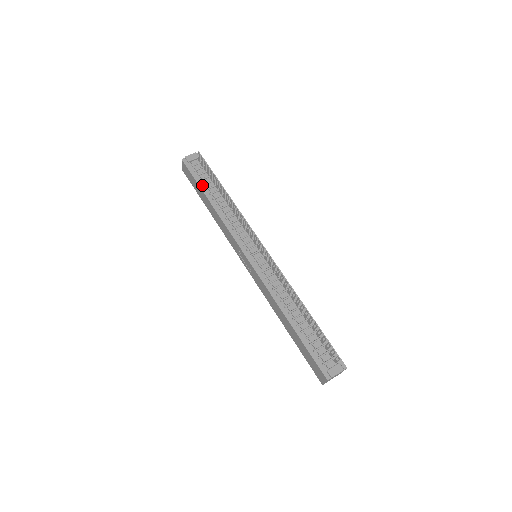
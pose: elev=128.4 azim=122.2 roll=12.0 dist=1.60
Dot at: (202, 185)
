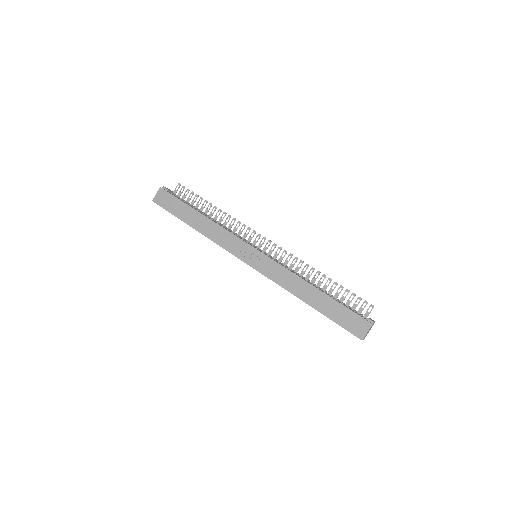
Dot at: occluded
